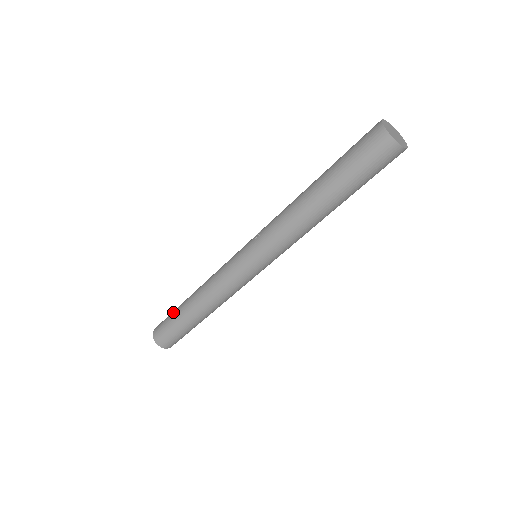
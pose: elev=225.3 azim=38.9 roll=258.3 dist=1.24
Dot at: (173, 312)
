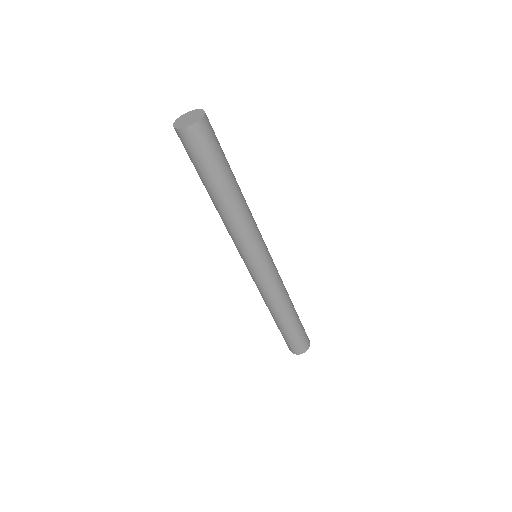
Dot at: occluded
